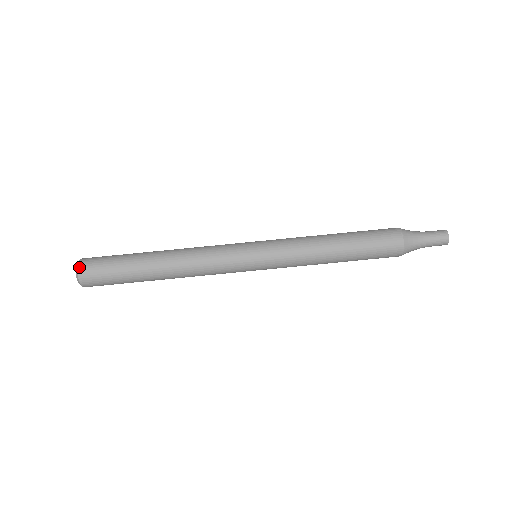
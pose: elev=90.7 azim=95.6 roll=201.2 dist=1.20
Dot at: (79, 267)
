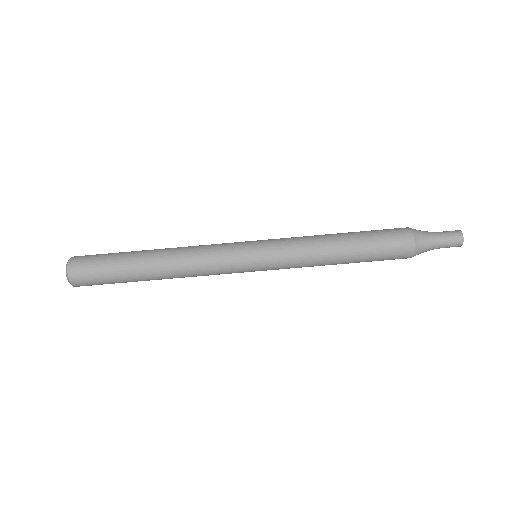
Dot at: (71, 259)
